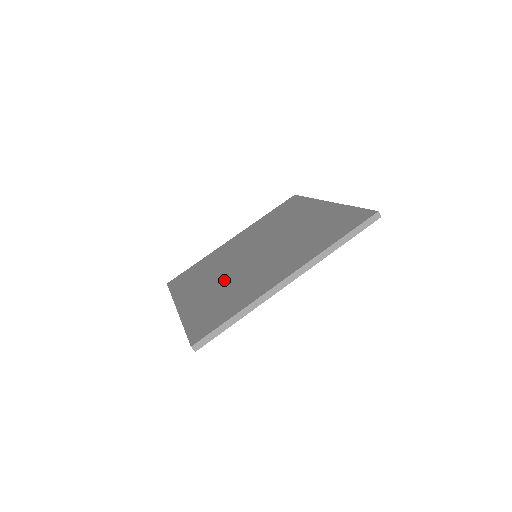
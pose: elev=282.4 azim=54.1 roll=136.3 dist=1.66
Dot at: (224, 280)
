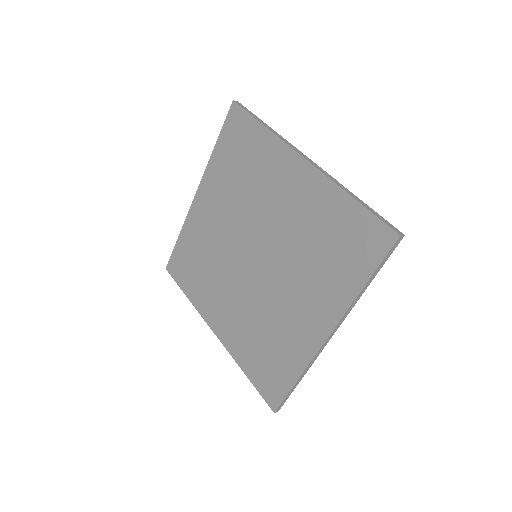
Dot at: (243, 302)
